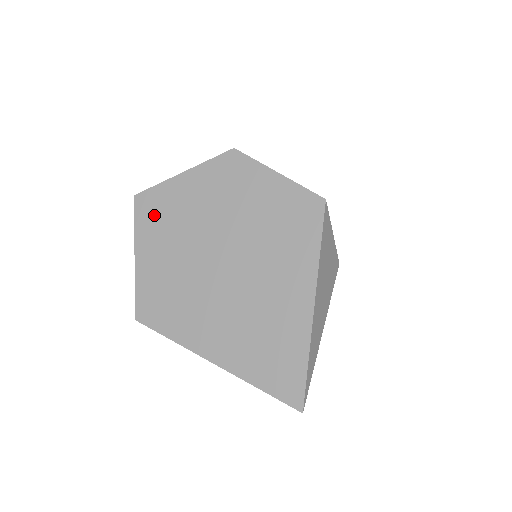
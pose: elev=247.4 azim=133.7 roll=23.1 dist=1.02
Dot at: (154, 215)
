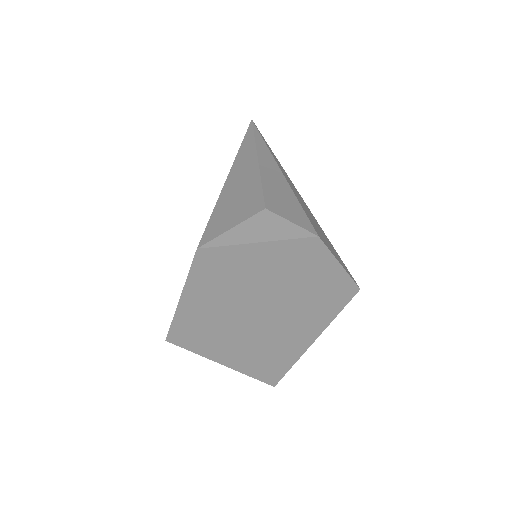
Dot at: (214, 271)
